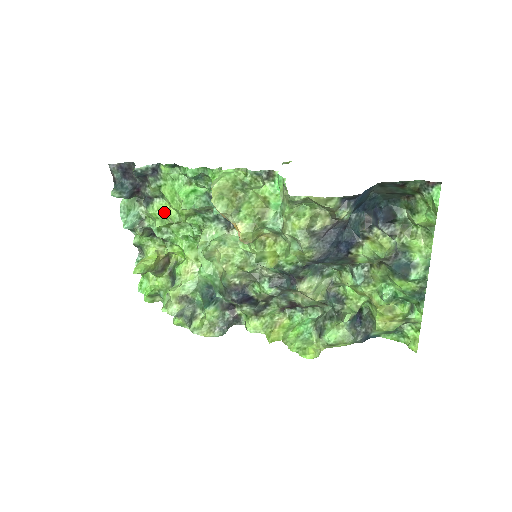
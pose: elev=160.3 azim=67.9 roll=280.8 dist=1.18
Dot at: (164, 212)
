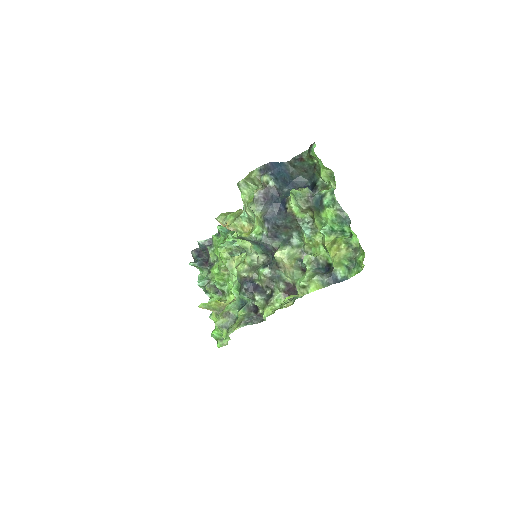
Dot at: (218, 267)
